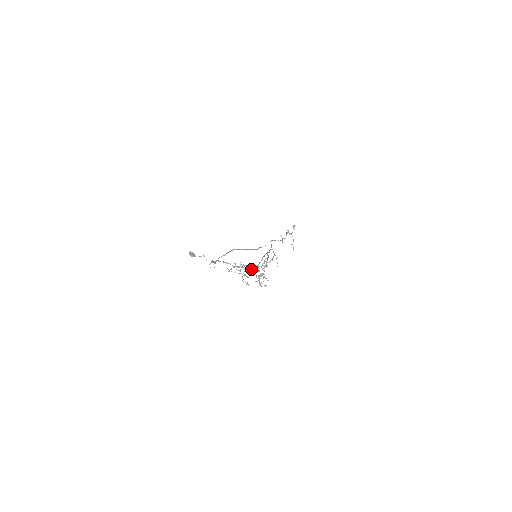
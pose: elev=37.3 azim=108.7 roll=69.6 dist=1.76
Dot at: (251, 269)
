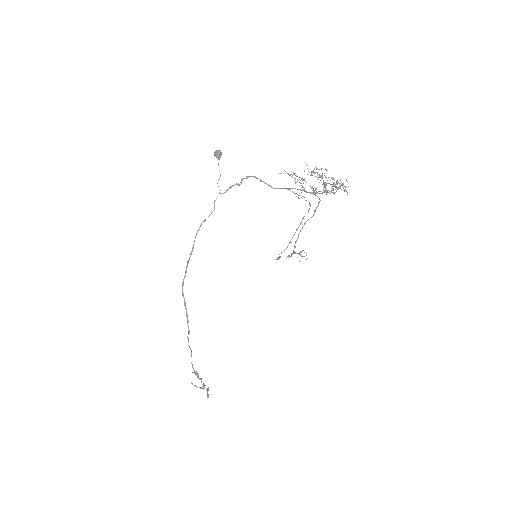
Dot at: (312, 188)
